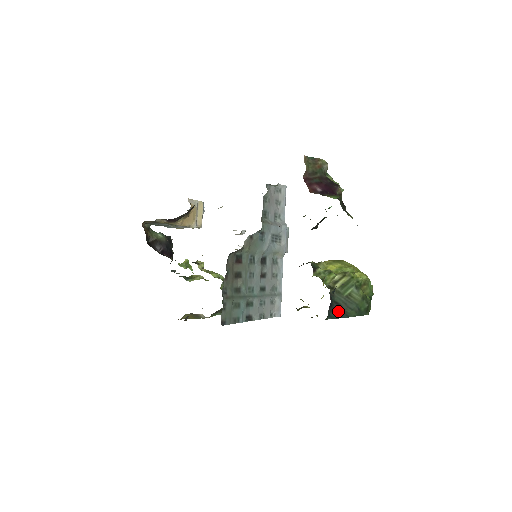
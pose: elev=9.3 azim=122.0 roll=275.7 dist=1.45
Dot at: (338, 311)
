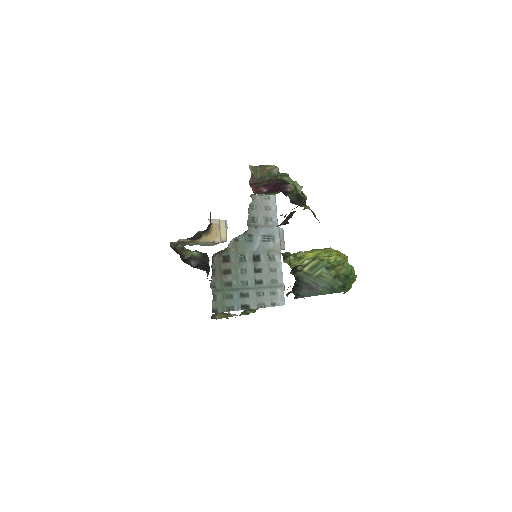
Dot at: (308, 290)
